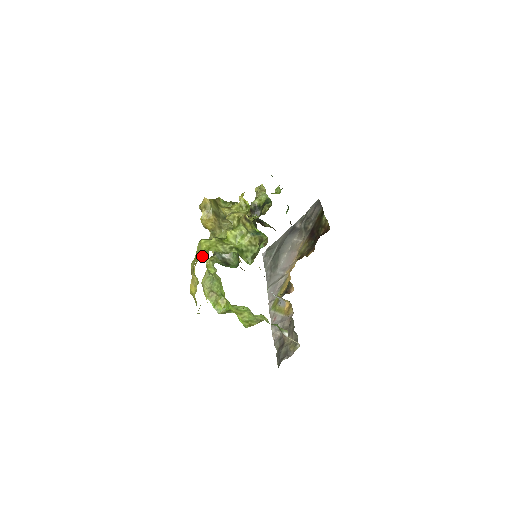
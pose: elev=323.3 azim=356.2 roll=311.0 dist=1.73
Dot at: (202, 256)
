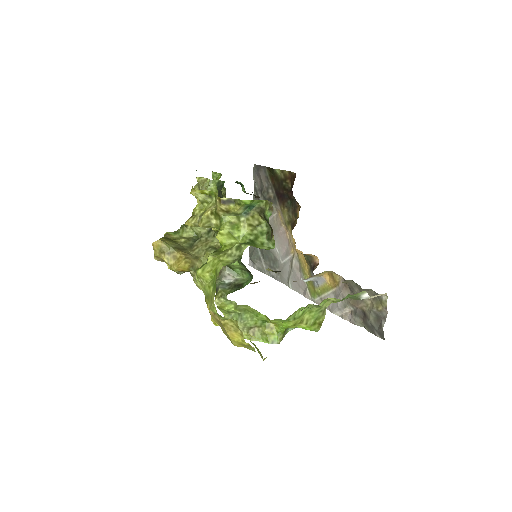
Dot at: occluded
